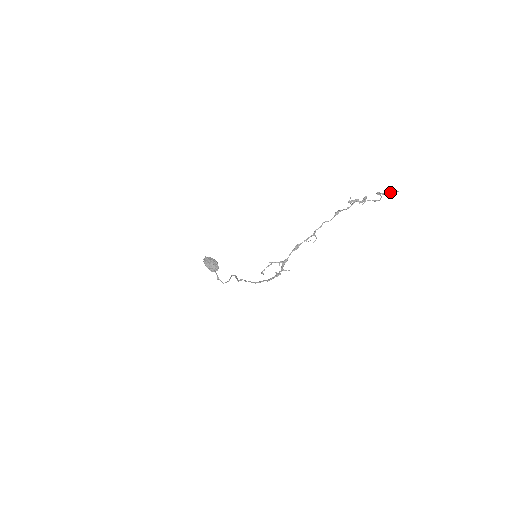
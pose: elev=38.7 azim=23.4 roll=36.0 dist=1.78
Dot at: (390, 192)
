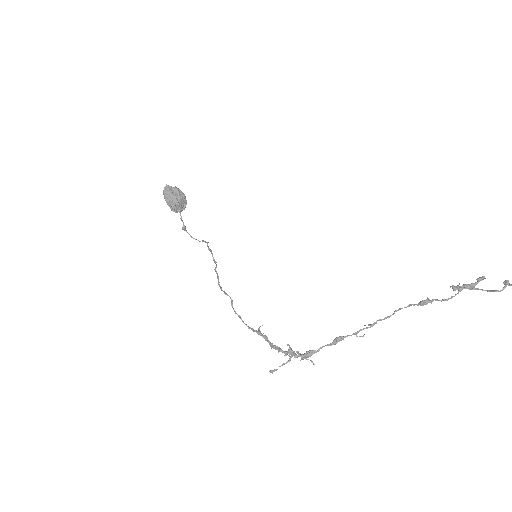
Dot at: out of frame
